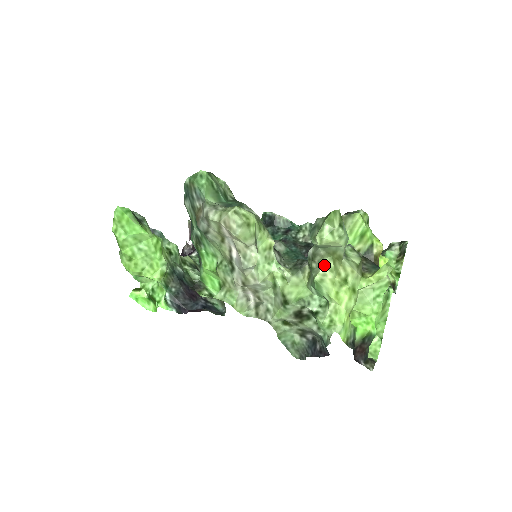
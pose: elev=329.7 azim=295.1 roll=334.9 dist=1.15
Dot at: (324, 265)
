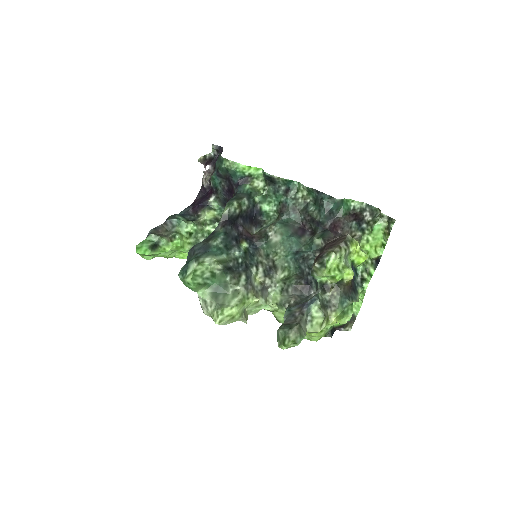
Dot at: occluded
